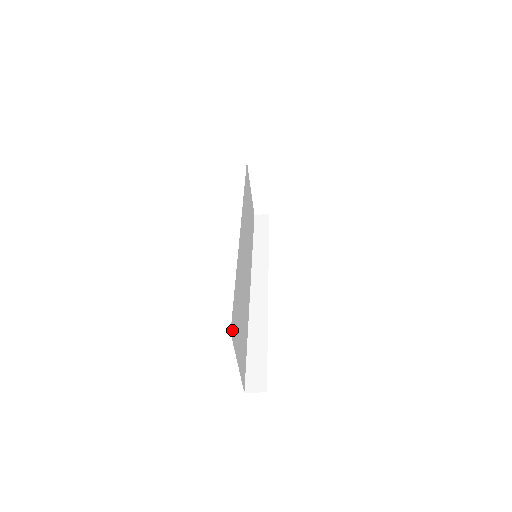
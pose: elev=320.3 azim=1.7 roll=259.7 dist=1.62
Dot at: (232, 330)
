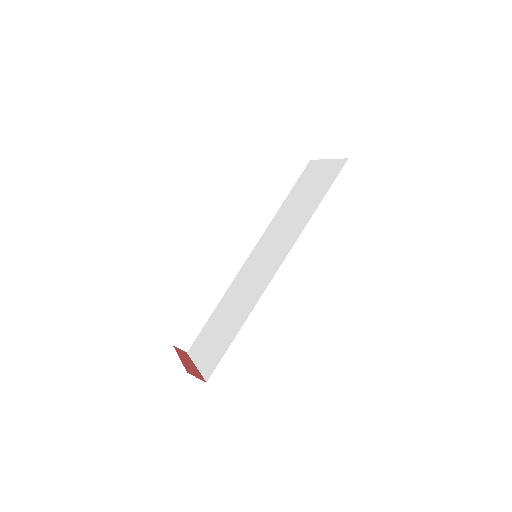
Dot at: occluded
